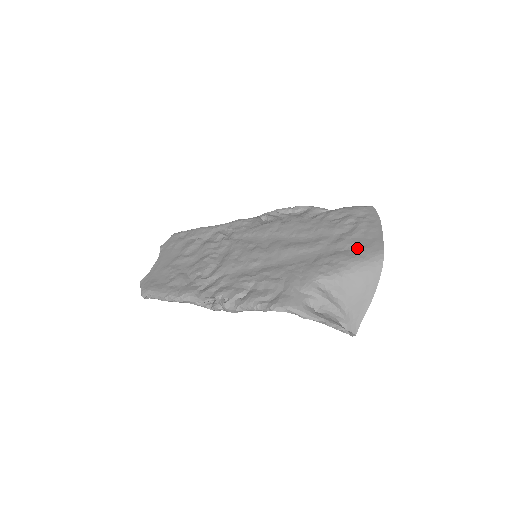
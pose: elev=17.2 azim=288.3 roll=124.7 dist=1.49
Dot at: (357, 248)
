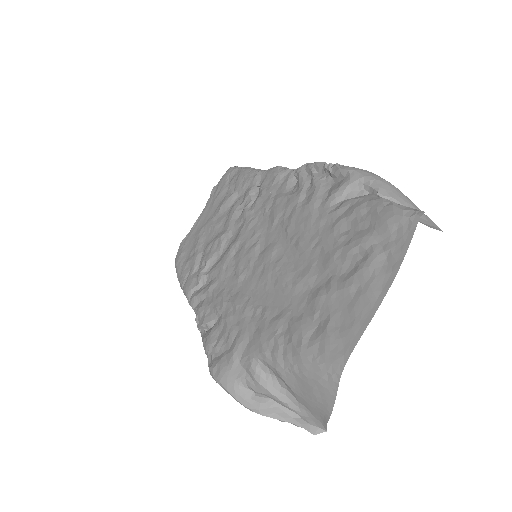
Dot at: (323, 328)
